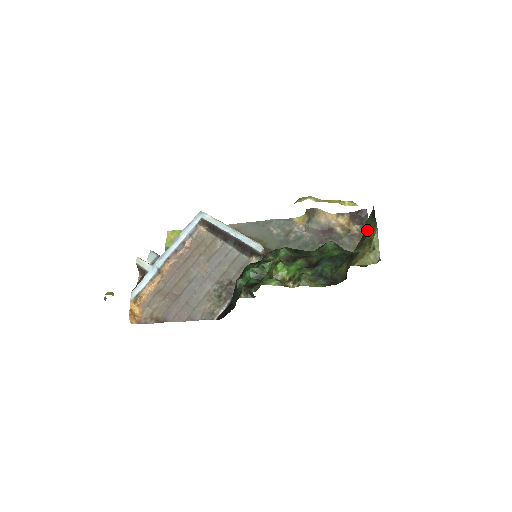
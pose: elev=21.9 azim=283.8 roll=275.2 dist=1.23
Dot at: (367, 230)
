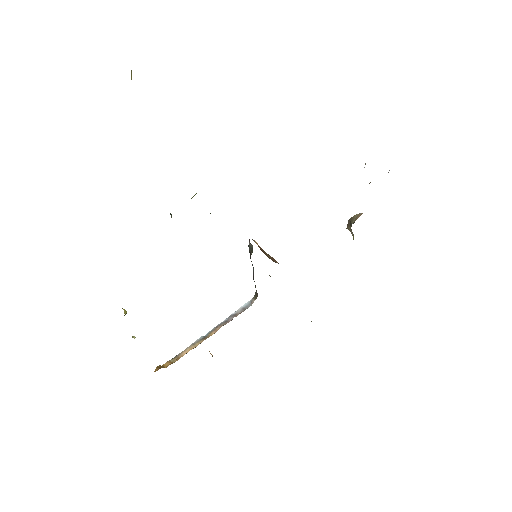
Dot at: occluded
